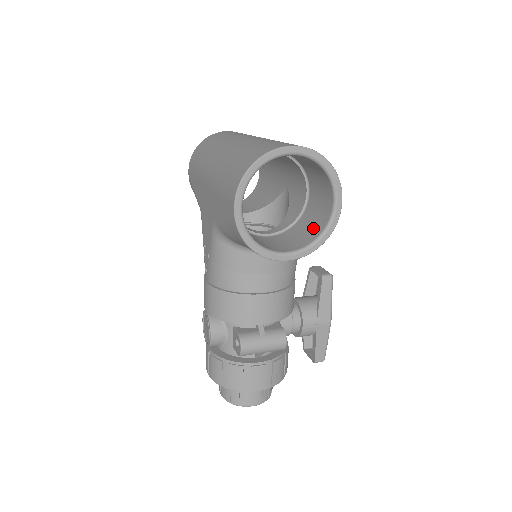
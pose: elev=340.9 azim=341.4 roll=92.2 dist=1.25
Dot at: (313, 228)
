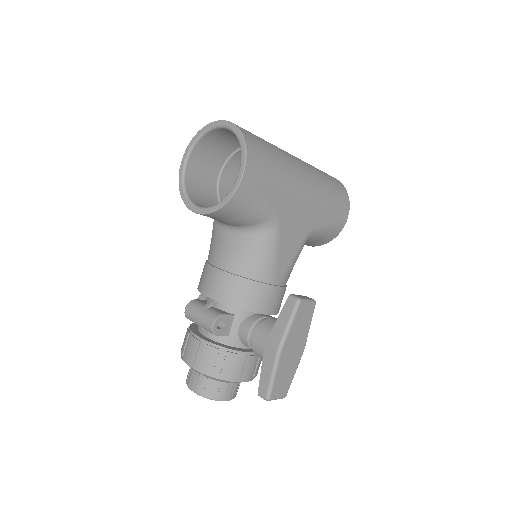
Dot at: occluded
